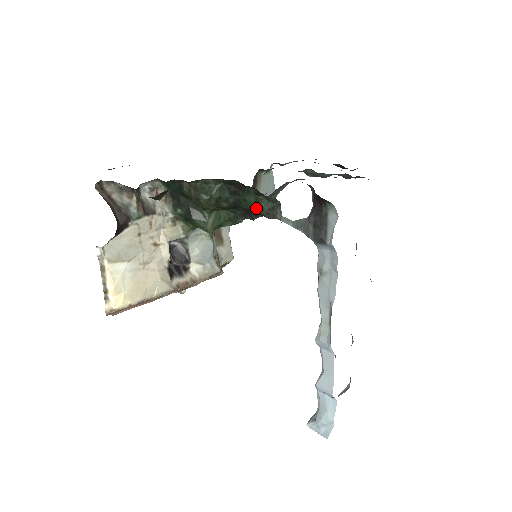
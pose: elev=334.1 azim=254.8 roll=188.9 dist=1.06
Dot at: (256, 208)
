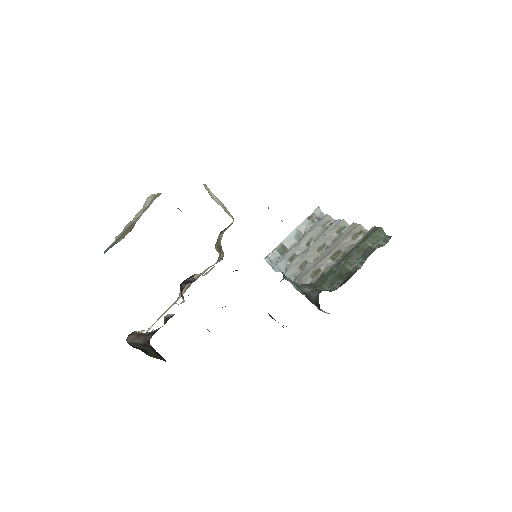
Dot at: occluded
